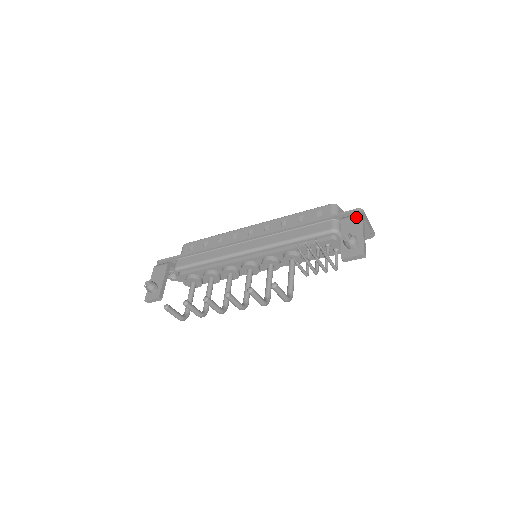
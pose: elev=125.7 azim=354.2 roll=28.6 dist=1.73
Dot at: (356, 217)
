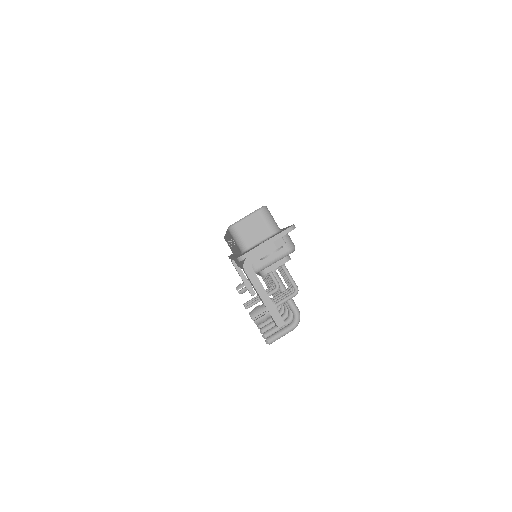
Dot at: occluded
